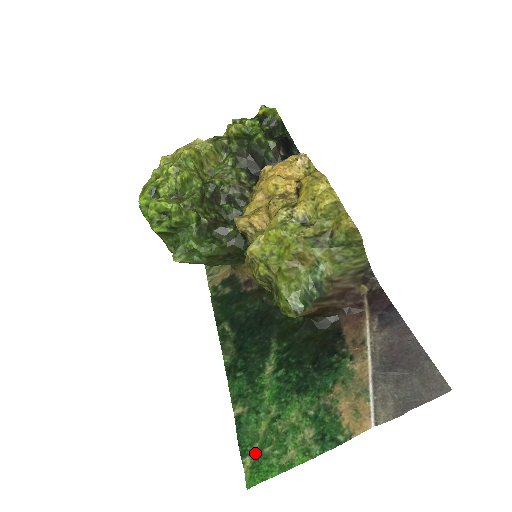
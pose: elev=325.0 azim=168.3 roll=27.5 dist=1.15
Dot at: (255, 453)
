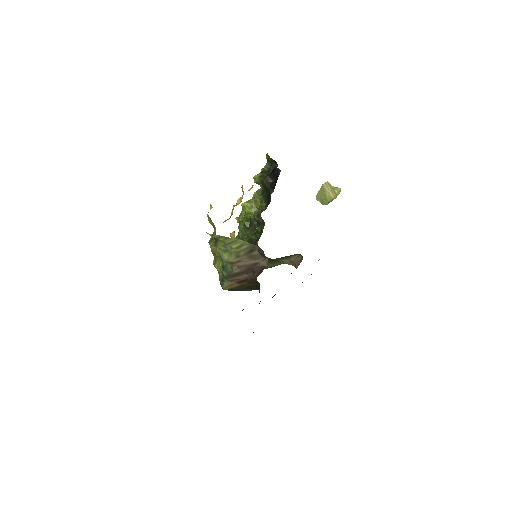
Dot at: occluded
